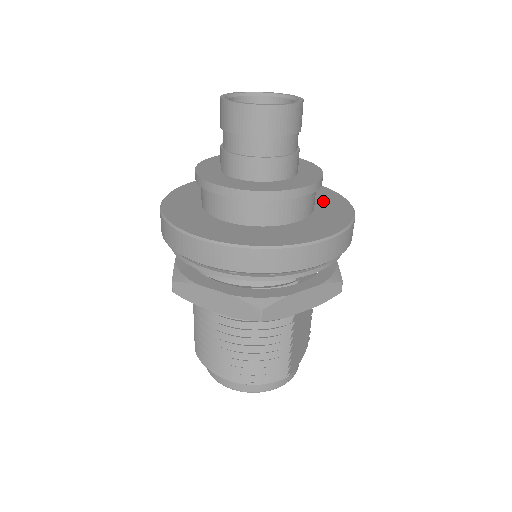
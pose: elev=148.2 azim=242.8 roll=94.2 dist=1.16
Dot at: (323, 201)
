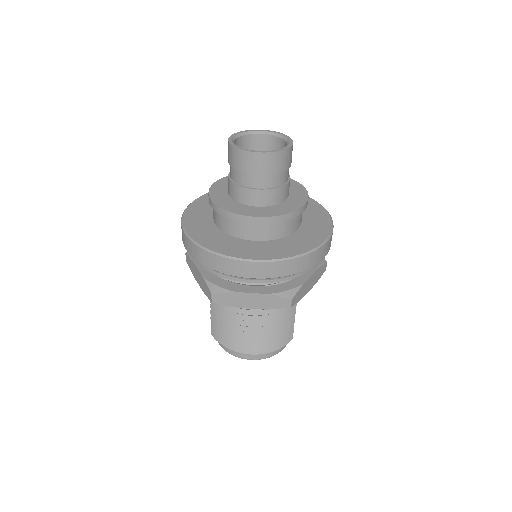
Dot at: occluded
